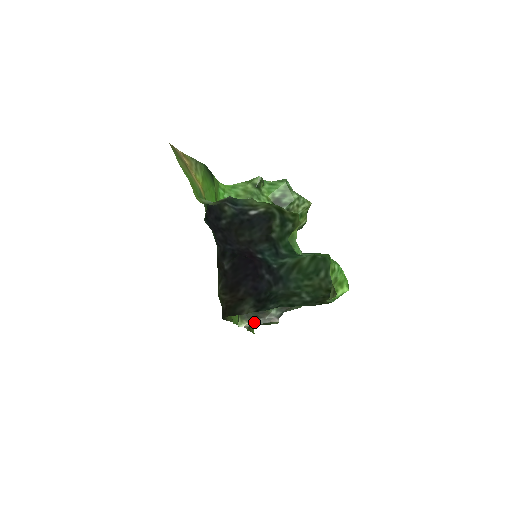
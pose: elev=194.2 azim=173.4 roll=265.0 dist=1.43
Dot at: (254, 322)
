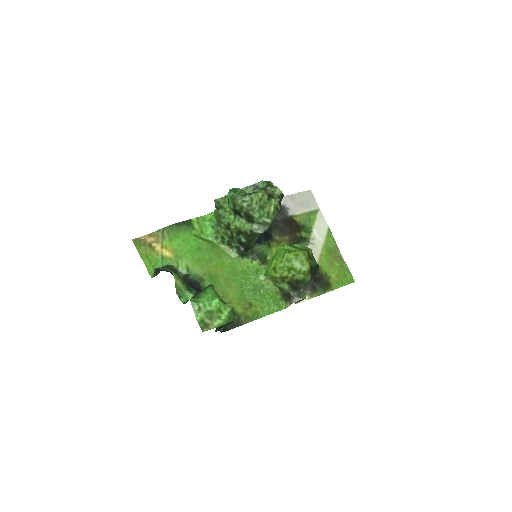
Dot at: (290, 303)
